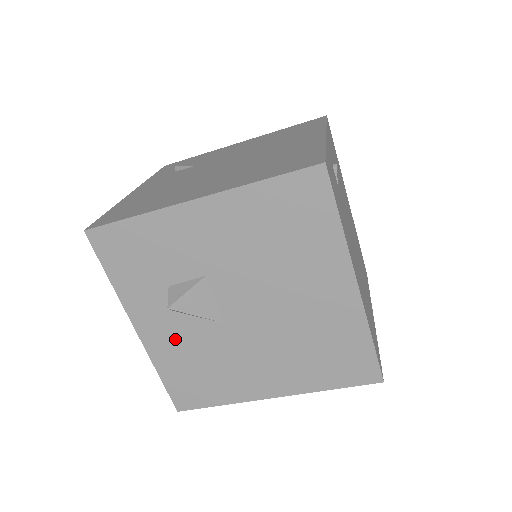
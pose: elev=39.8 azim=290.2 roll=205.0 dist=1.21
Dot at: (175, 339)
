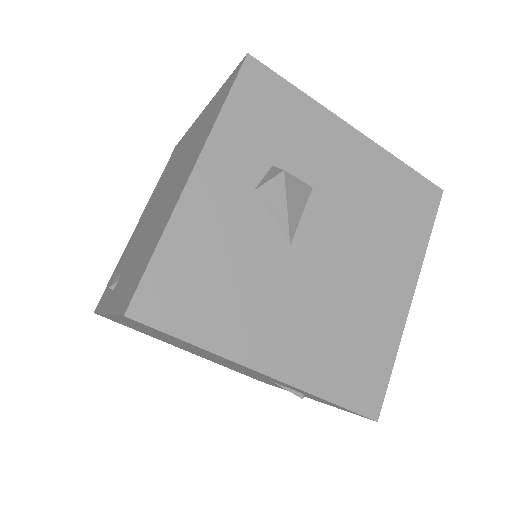
Dot at: (225, 219)
